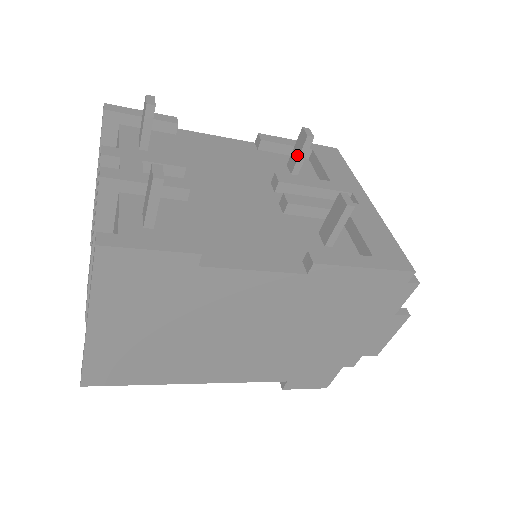
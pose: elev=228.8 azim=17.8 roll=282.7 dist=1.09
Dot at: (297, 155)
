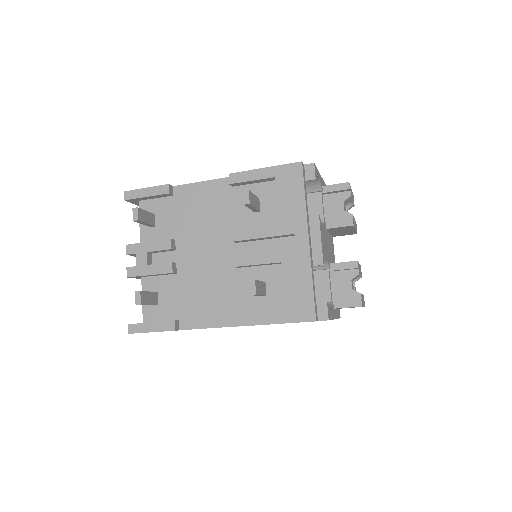
Dot at: occluded
